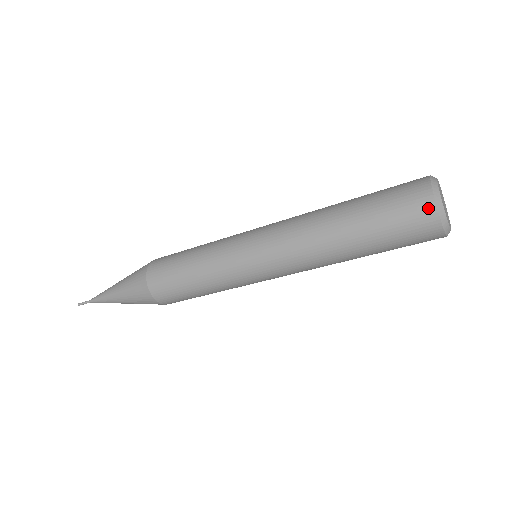
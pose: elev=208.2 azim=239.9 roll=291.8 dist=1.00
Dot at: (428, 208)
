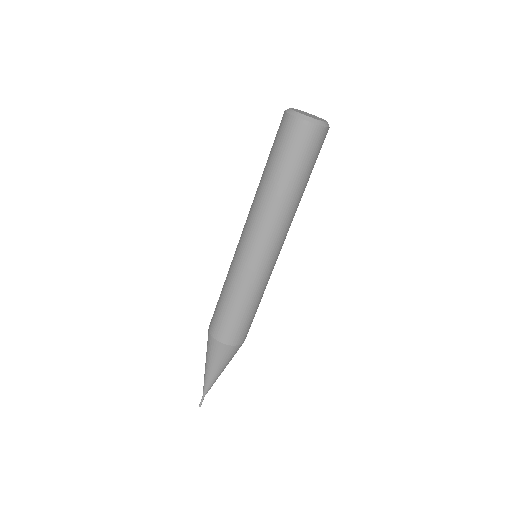
Dot at: (285, 118)
